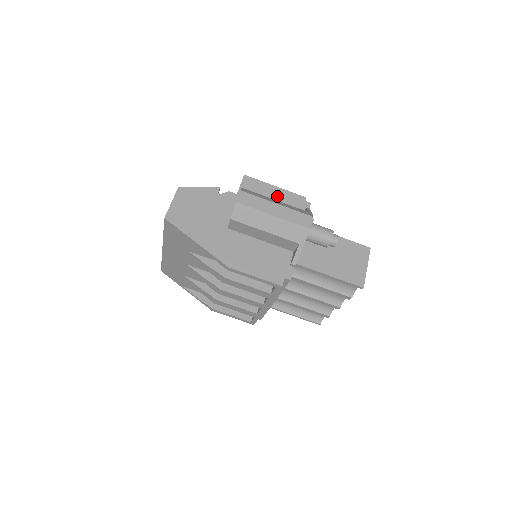
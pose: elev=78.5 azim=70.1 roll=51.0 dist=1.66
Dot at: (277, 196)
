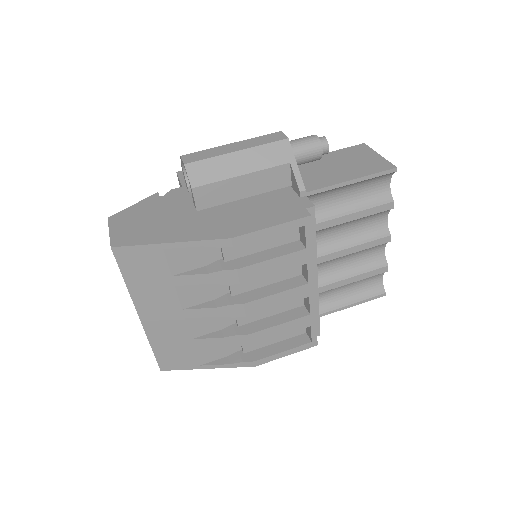
Dot at: occluded
